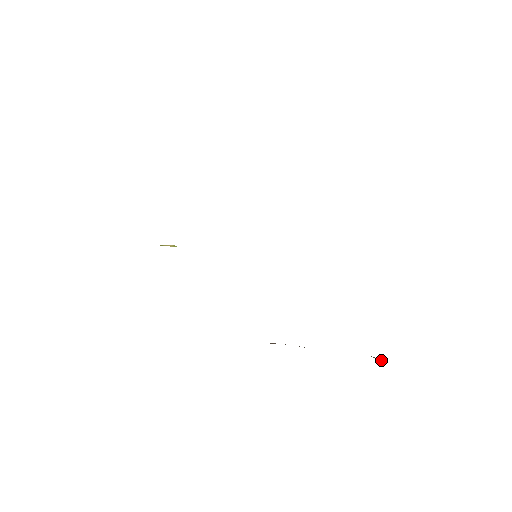
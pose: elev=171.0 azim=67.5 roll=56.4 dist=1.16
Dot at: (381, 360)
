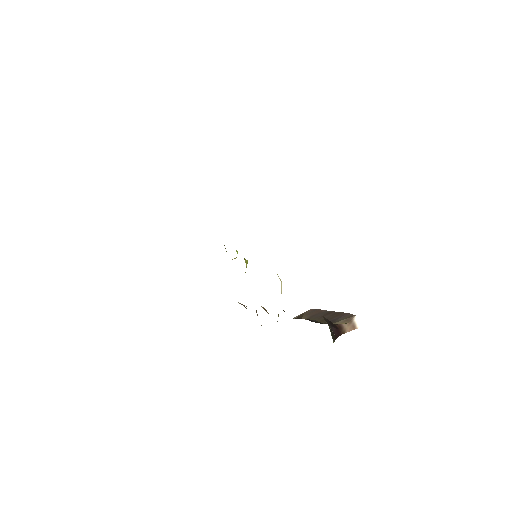
Dot at: (354, 317)
